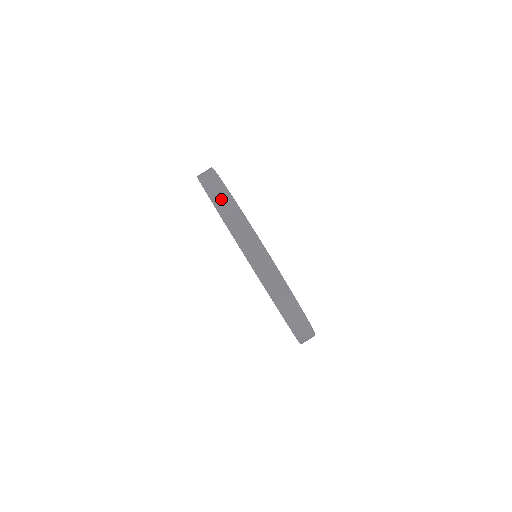
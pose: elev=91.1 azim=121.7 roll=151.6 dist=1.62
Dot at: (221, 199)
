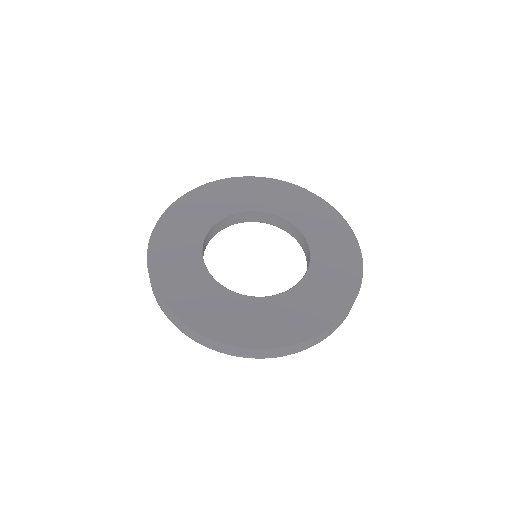
Dot at: (181, 328)
